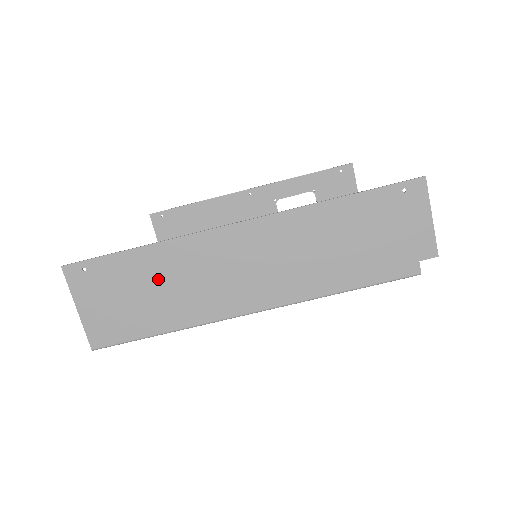
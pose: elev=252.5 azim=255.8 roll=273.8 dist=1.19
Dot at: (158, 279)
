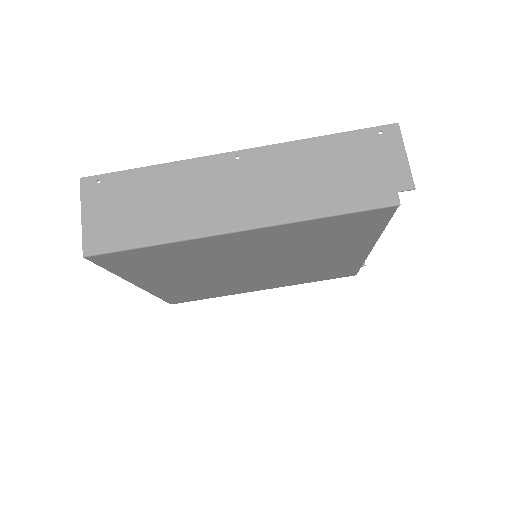
Dot at: (159, 194)
